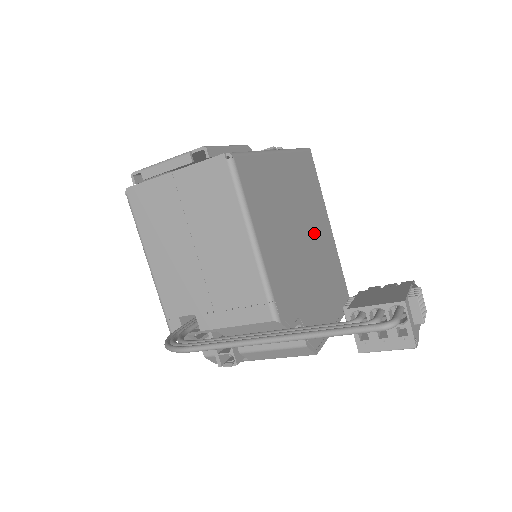
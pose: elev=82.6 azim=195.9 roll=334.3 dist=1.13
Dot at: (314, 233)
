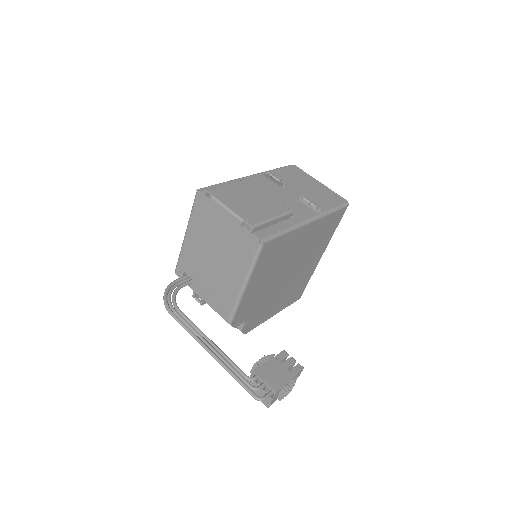
Dot at: (302, 265)
